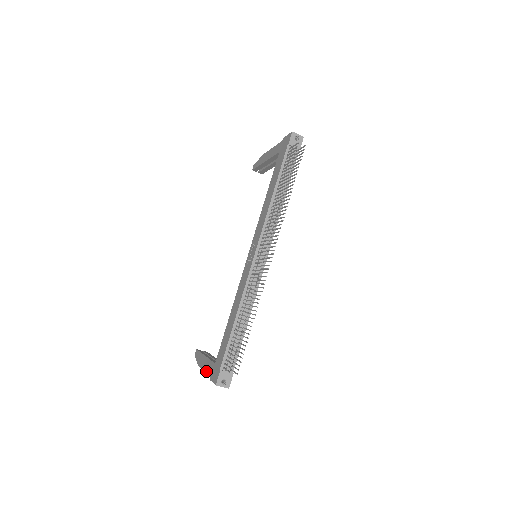
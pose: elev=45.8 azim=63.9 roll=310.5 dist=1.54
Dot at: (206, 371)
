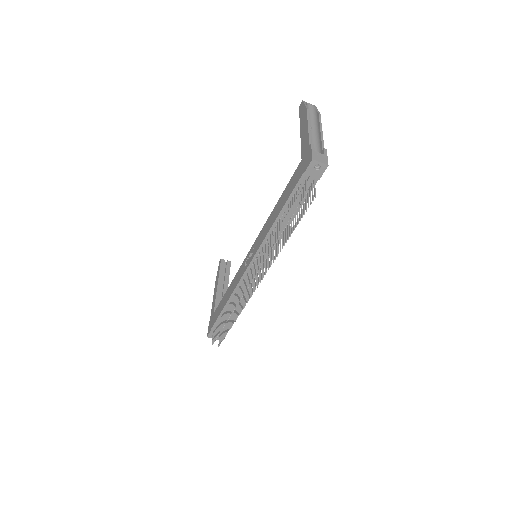
Dot at: (212, 305)
